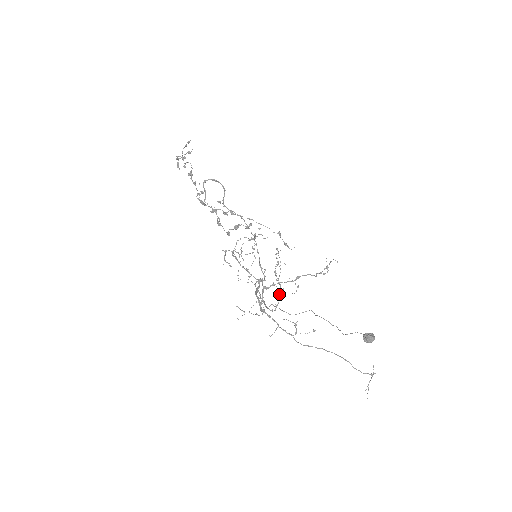
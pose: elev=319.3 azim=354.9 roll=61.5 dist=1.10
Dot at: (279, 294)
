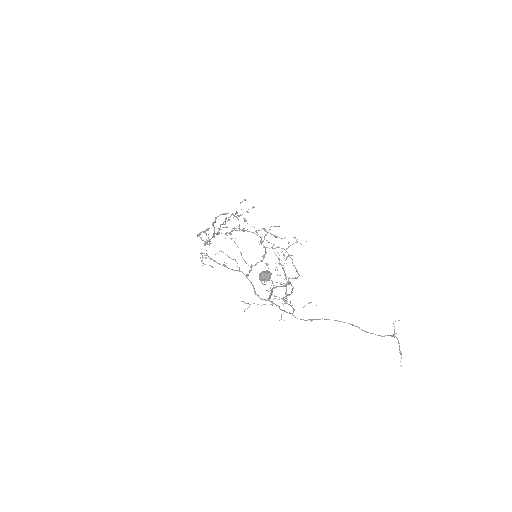
Dot at: occluded
